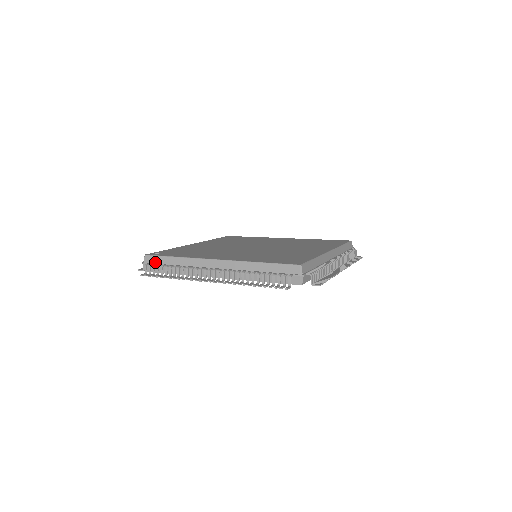
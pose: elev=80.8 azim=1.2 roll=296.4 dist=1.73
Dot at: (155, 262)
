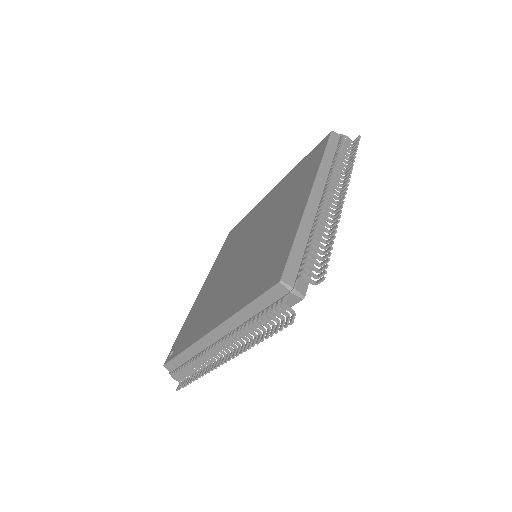
Dot at: (176, 367)
